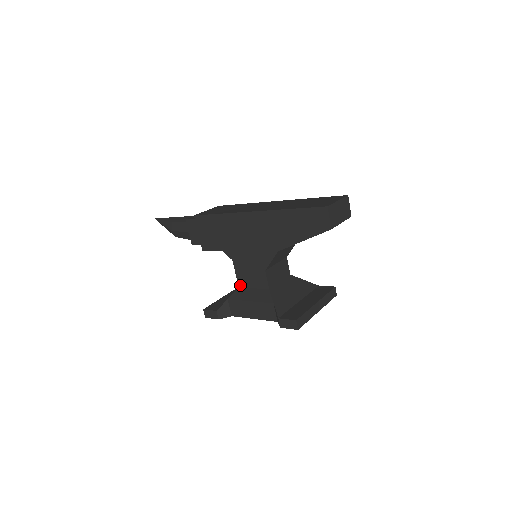
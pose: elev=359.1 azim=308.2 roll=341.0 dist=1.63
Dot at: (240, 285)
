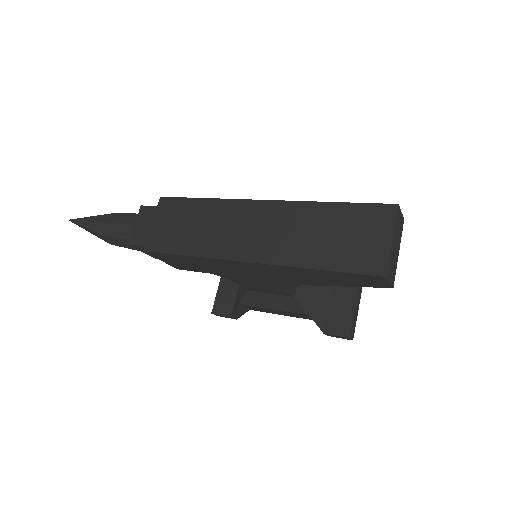
Dot at: (249, 290)
